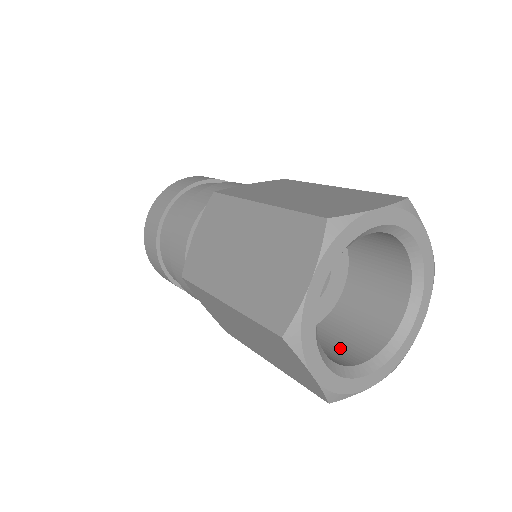
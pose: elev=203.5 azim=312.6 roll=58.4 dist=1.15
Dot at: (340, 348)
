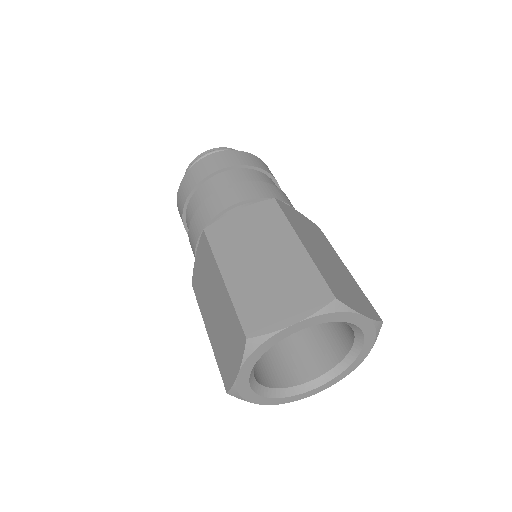
Dot at: (302, 359)
